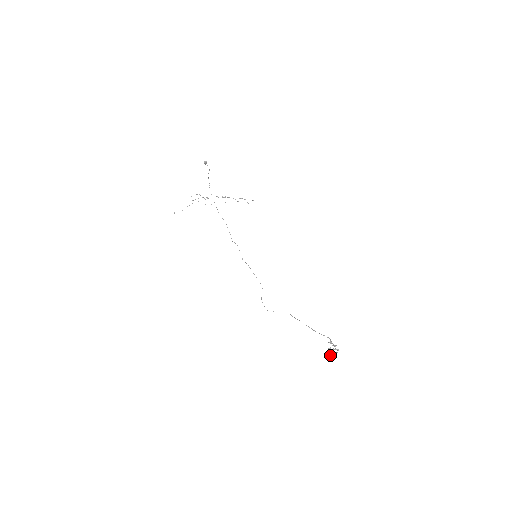
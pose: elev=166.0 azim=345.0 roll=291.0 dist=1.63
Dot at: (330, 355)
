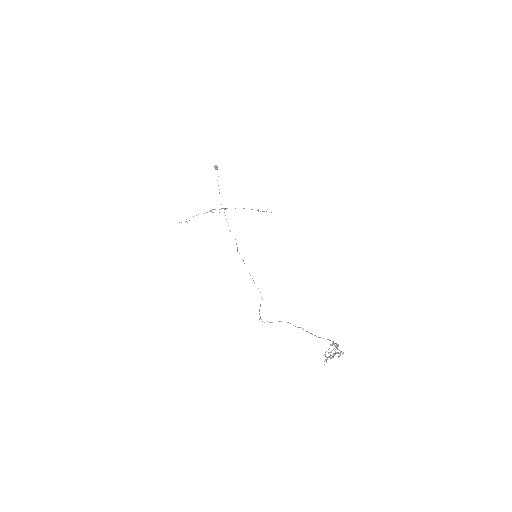
Dot at: occluded
